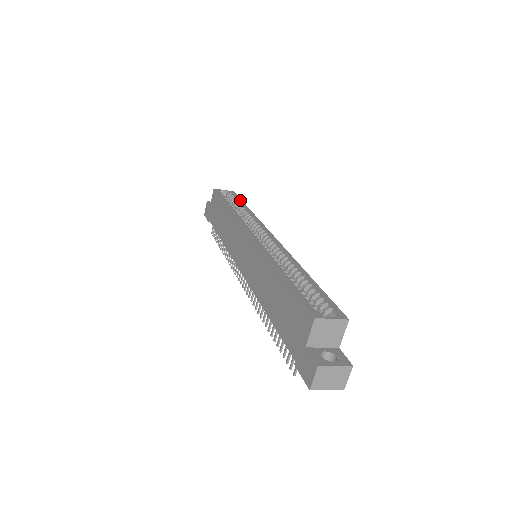
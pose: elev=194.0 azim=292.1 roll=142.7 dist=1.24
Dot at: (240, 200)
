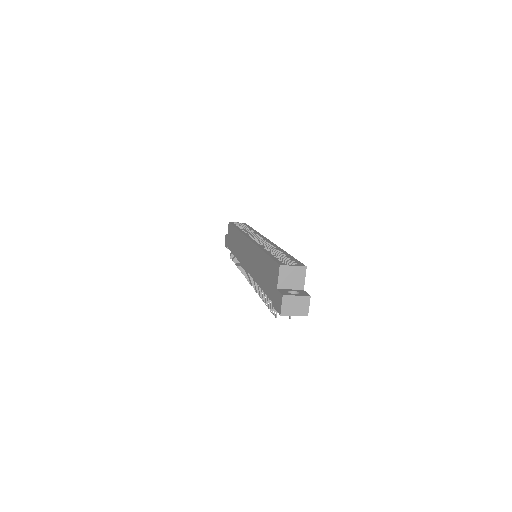
Dot at: (248, 226)
